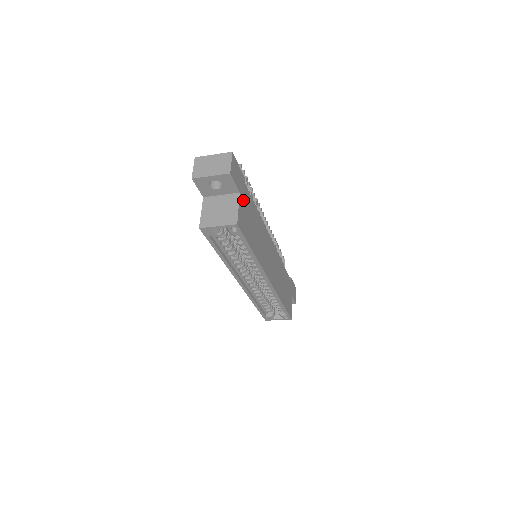
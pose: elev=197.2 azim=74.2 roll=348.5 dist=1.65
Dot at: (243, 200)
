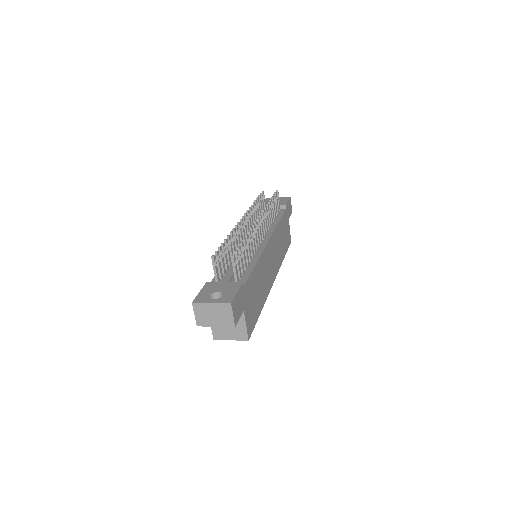
Dot at: (246, 305)
